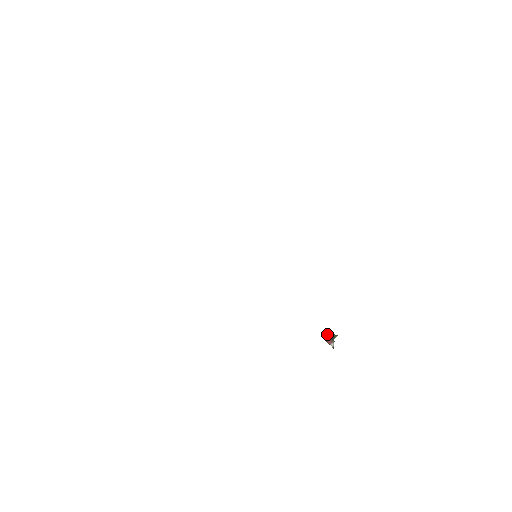
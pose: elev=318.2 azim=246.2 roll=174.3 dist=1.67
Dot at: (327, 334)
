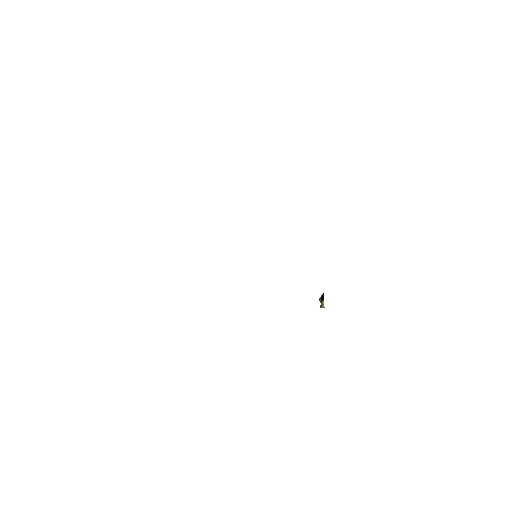
Dot at: (321, 296)
